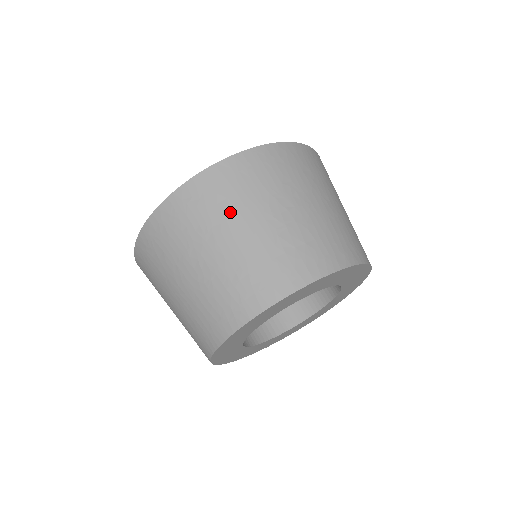
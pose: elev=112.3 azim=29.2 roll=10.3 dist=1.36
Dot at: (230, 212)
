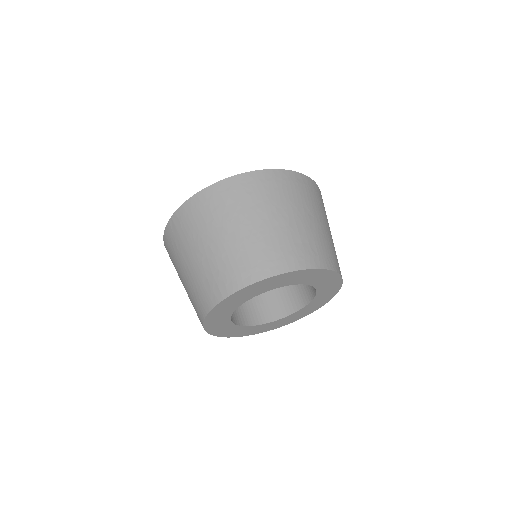
Dot at: (181, 251)
